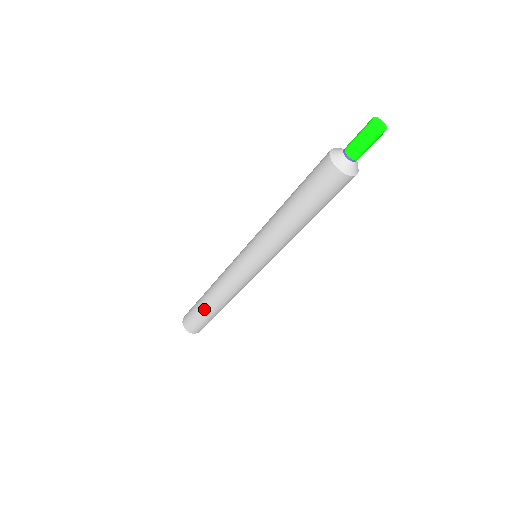
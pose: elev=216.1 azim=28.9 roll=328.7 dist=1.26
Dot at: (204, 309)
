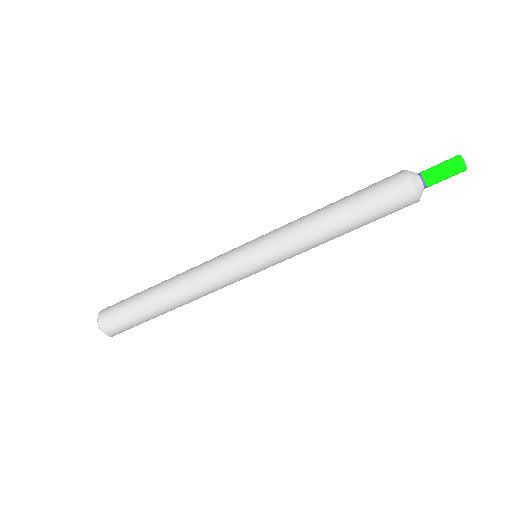
Dot at: (148, 289)
